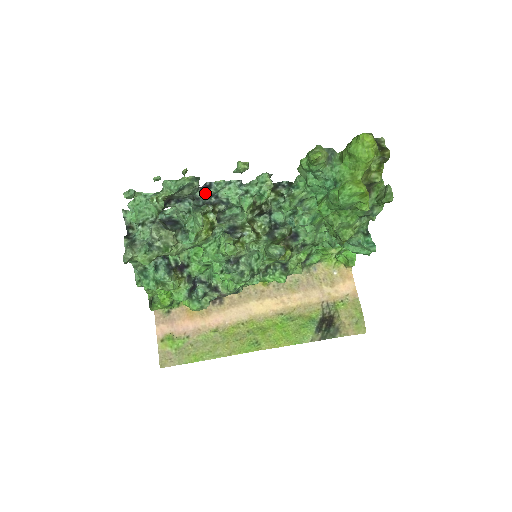
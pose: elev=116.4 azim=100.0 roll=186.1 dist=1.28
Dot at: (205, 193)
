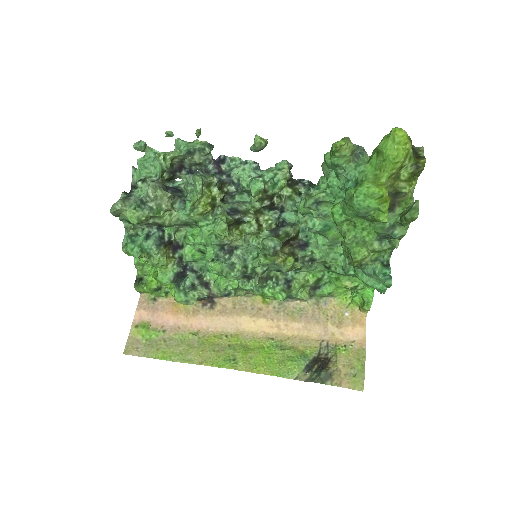
Dot at: (217, 167)
